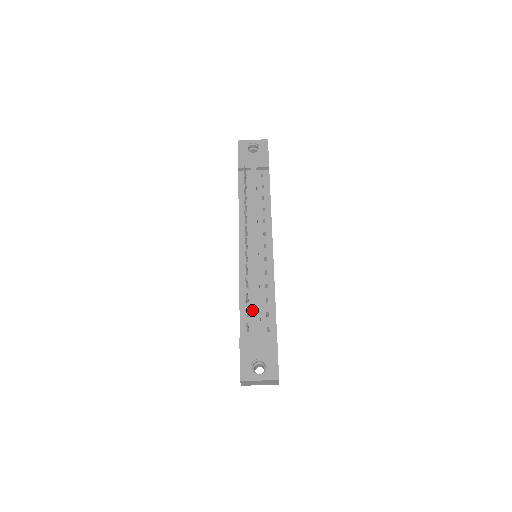
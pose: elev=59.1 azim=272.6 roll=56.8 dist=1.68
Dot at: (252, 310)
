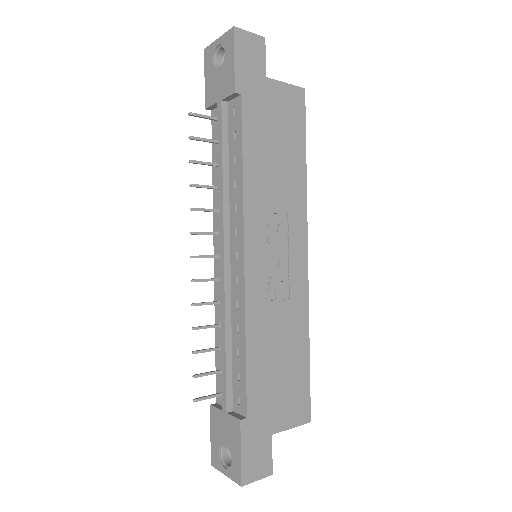
Dot at: occluded
